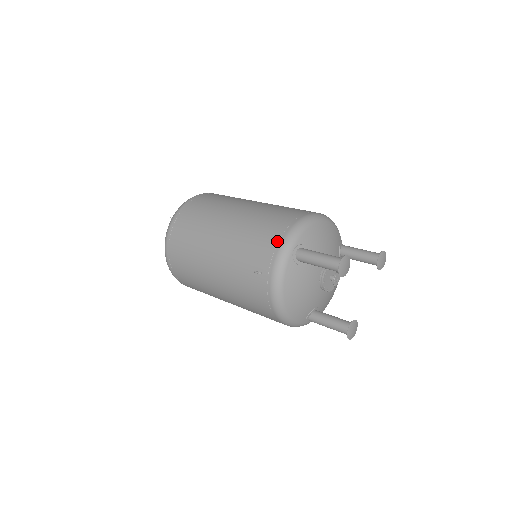
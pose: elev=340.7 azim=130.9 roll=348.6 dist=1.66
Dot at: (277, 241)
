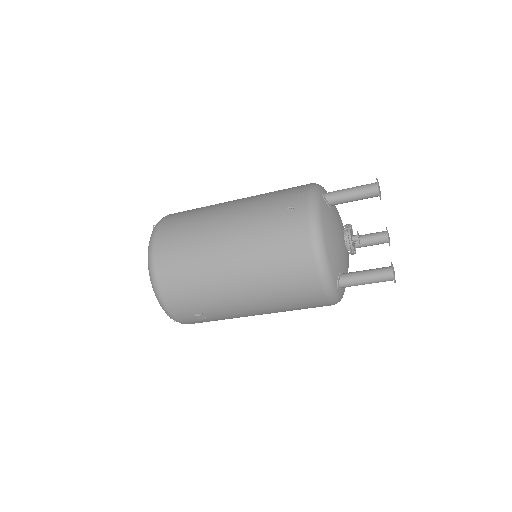
Dot at: (303, 187)
